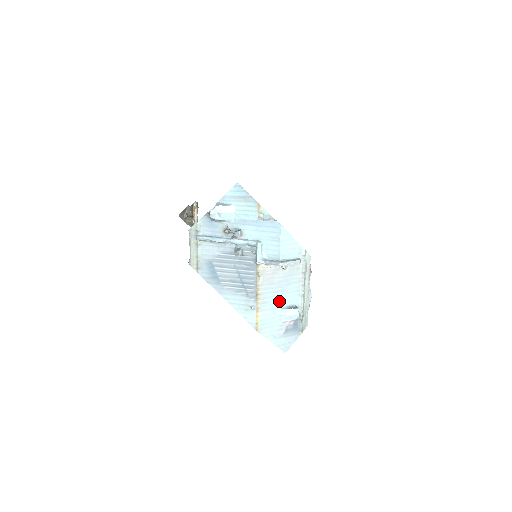
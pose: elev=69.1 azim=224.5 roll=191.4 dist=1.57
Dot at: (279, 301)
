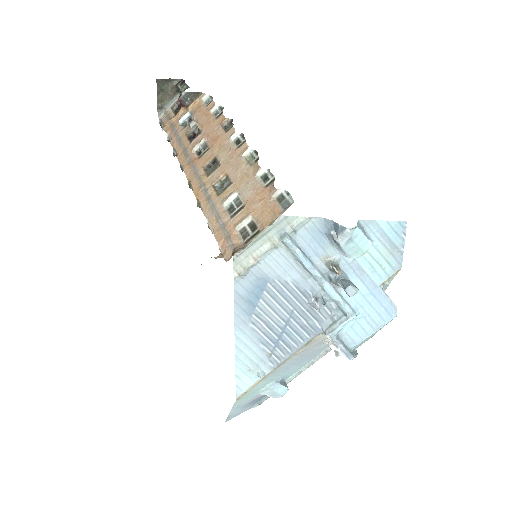
Dot at: (283, 373)
